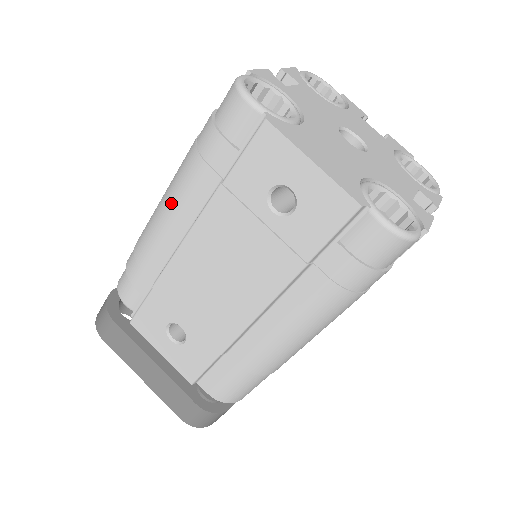
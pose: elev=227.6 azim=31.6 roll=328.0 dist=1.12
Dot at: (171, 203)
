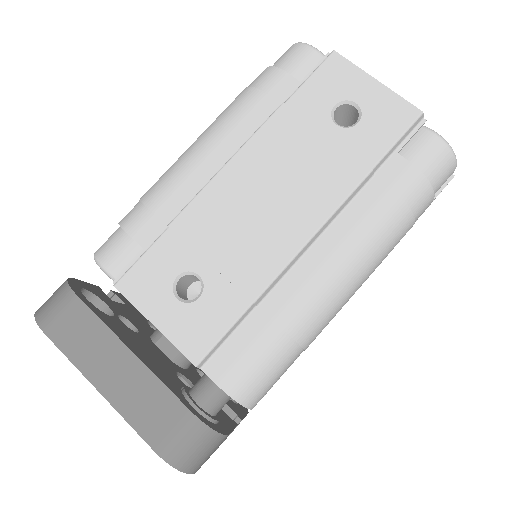
Dot at: (213, 135)
